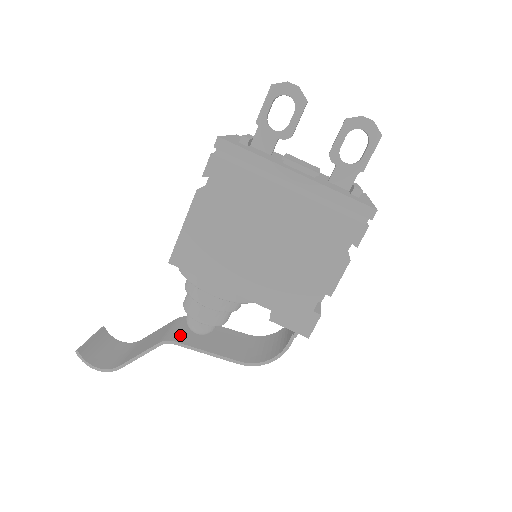
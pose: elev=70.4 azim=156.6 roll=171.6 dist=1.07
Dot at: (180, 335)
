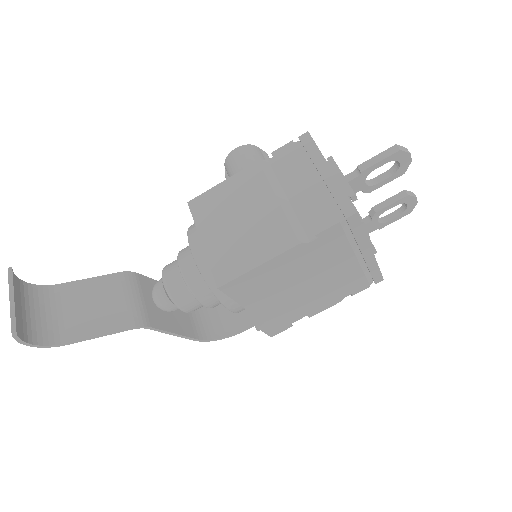
Dot at: (148, 313)
